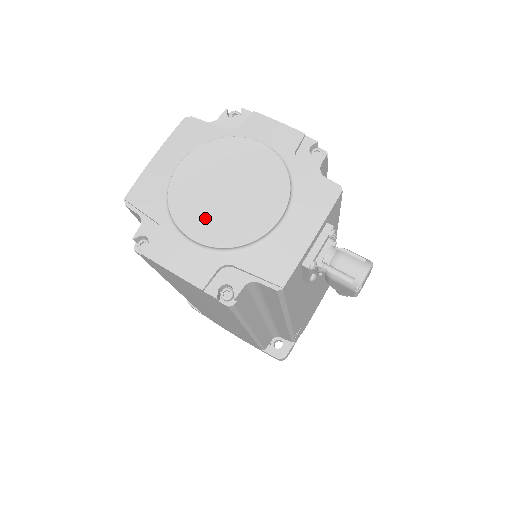
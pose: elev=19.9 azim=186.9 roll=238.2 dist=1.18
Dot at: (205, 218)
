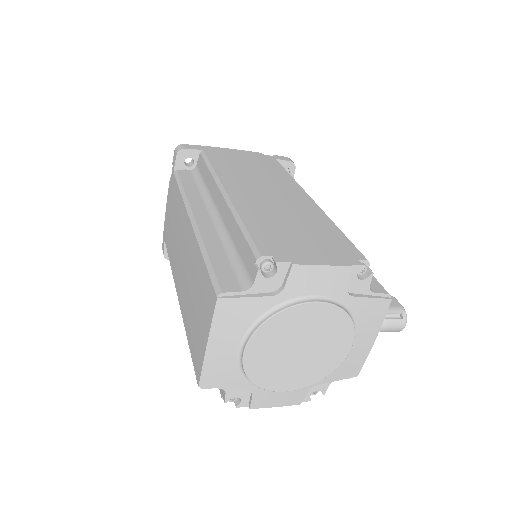
Dot at: (289, 376)
